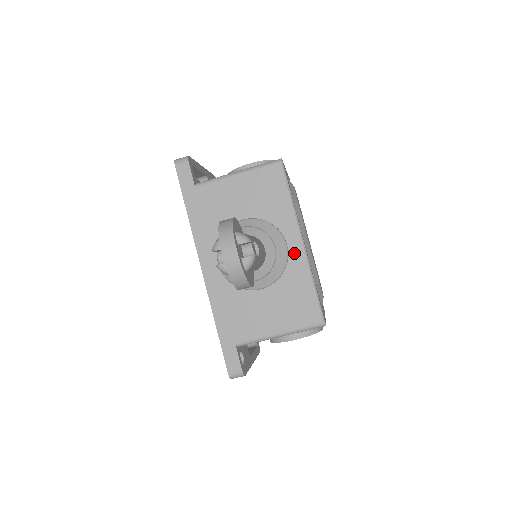
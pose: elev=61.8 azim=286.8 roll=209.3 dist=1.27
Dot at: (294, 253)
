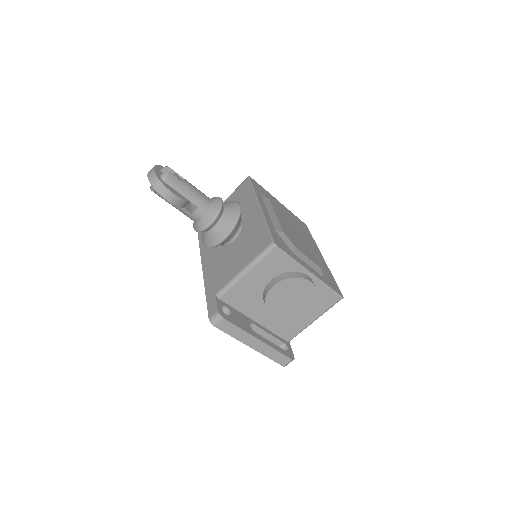
Dot at: (254, 215)
